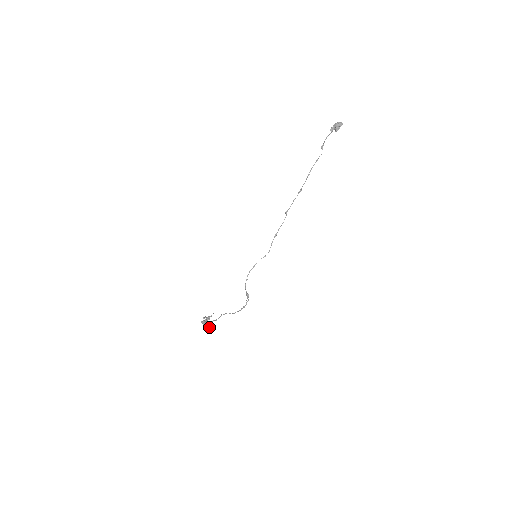
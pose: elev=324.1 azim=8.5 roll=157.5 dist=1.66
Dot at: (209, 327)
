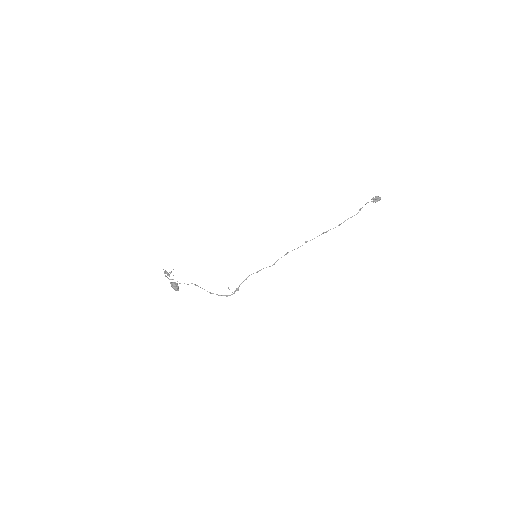
Dot at: occluded
